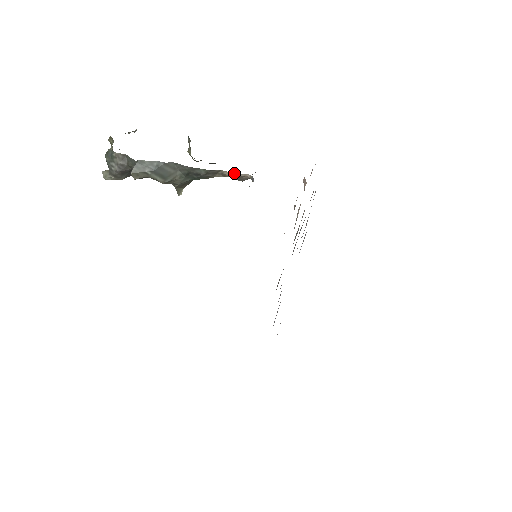
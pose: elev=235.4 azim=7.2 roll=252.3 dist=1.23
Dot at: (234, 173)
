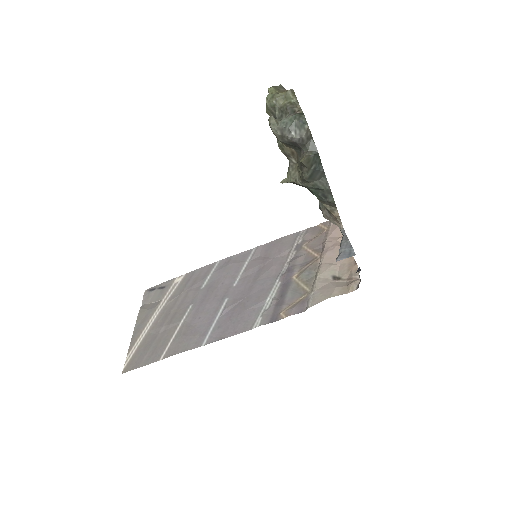
Dot at: (339, 217)
